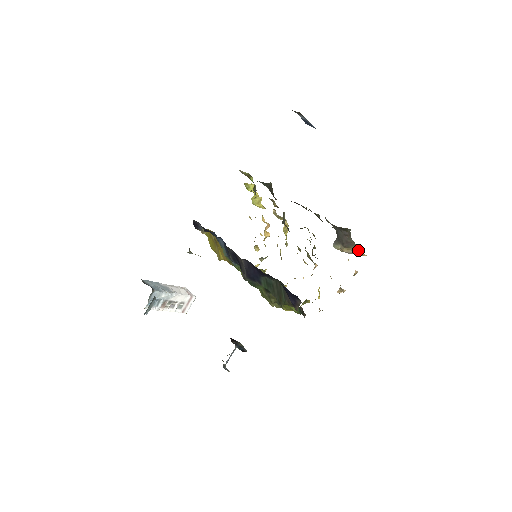
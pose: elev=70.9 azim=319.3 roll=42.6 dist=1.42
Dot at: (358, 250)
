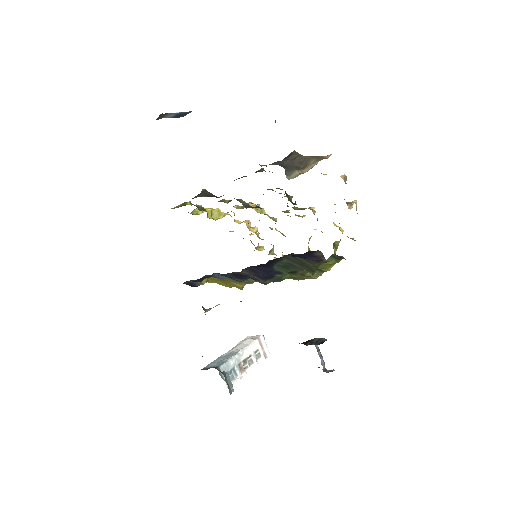
Dot at: (318, 158)
